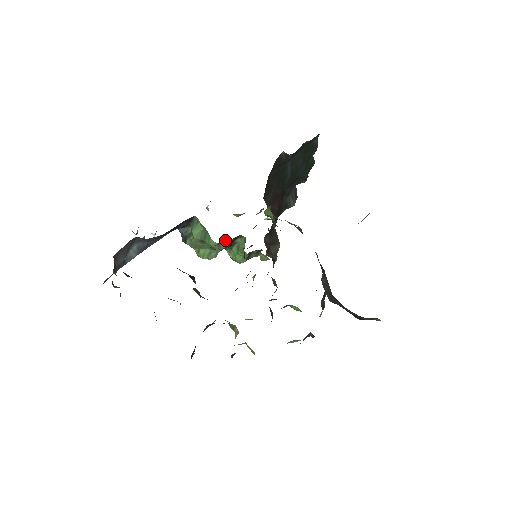
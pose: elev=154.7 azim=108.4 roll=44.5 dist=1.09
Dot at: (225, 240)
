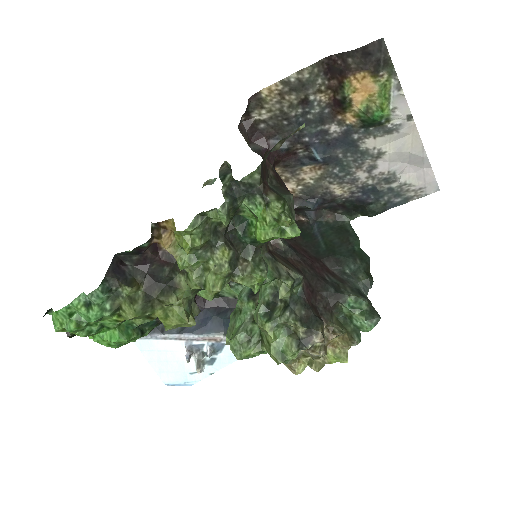
Dot at: occluded
